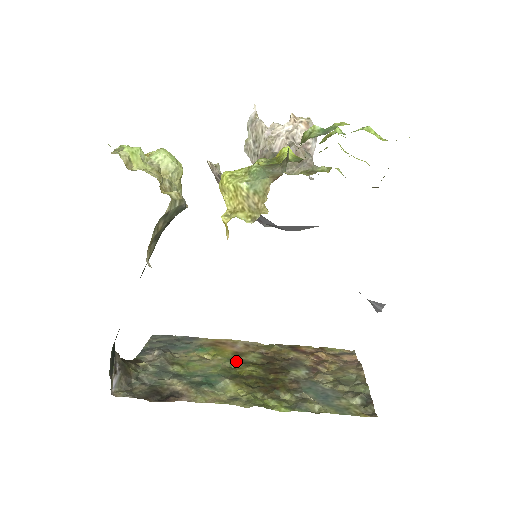
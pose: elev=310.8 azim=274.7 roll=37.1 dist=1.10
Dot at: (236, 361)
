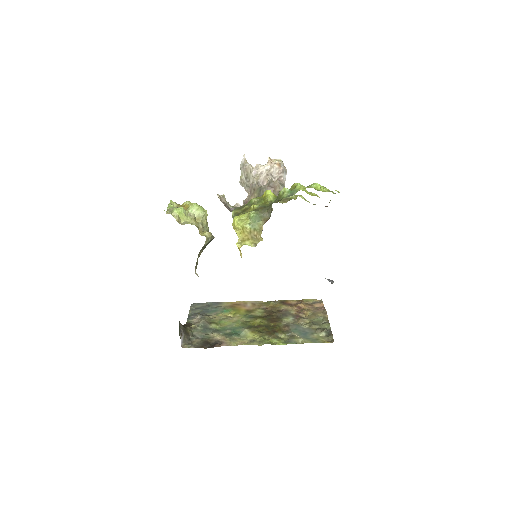
Dot at: (249, 316)
